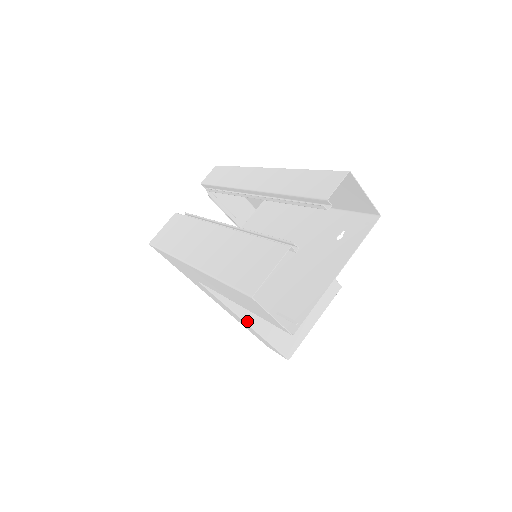
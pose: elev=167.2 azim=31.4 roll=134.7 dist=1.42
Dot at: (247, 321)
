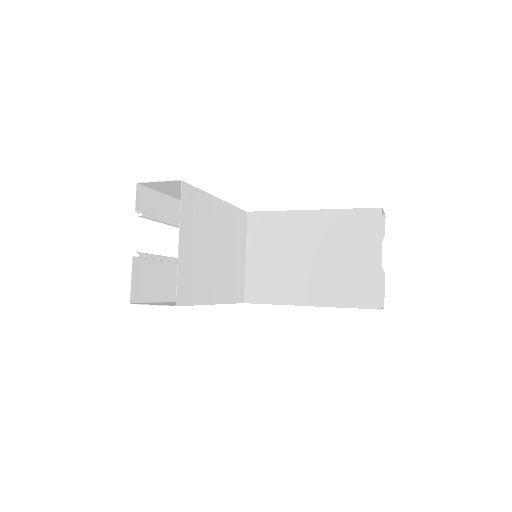
Dot at: (306, 304)
